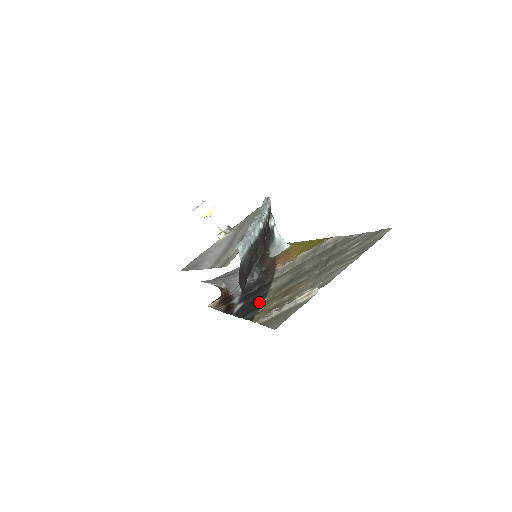
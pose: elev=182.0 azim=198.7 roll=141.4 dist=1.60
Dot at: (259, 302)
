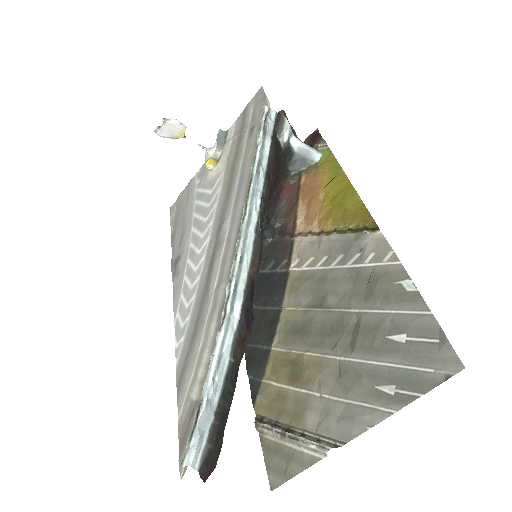
Dot at: (267, 338)
